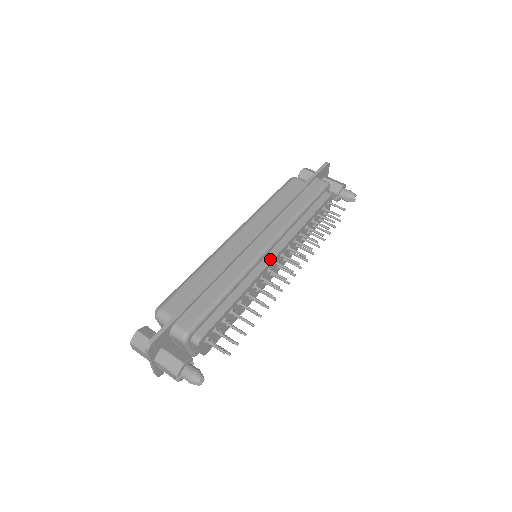
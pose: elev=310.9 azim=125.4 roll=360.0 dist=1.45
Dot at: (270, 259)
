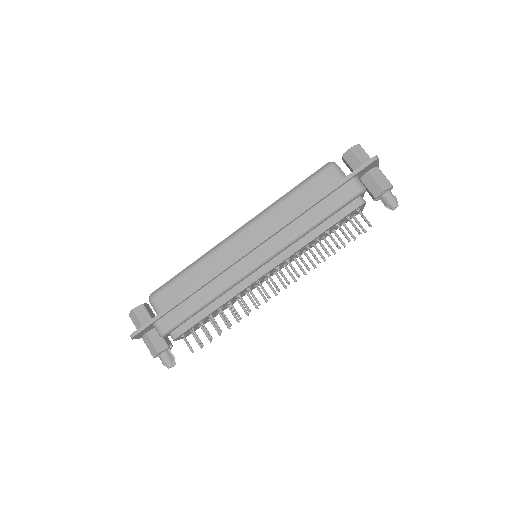
Dot at: (259, 275)
